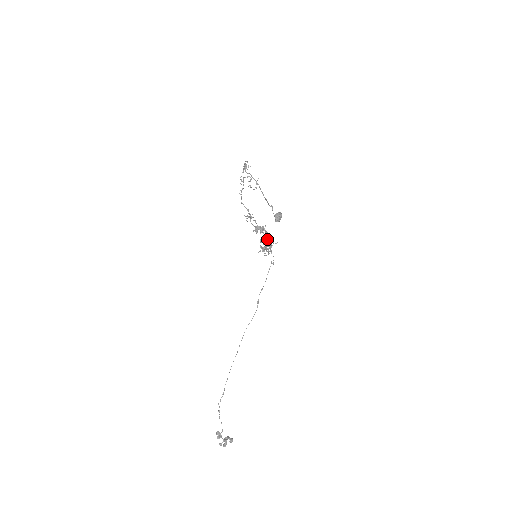
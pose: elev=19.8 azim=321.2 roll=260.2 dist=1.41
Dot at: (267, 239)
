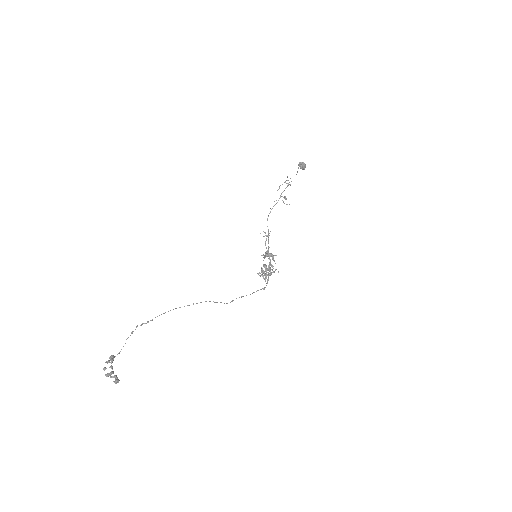
Dot at: (270, 268)
